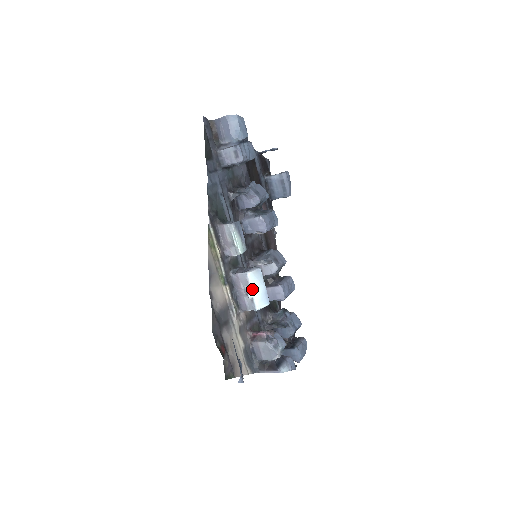
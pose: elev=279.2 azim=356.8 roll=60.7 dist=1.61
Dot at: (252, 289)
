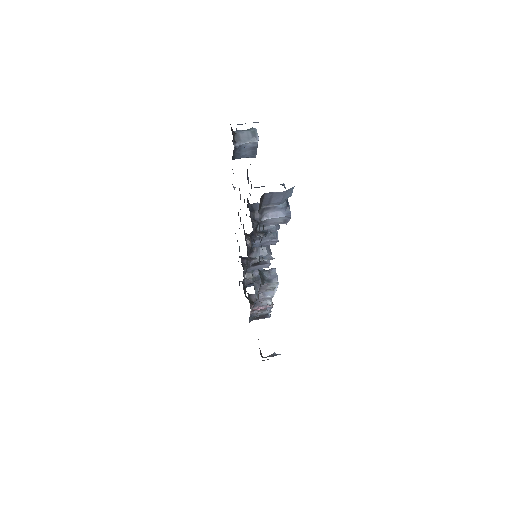
Dot at: occluded
